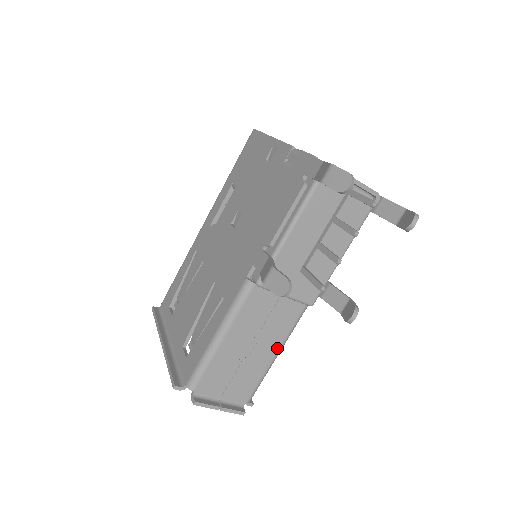
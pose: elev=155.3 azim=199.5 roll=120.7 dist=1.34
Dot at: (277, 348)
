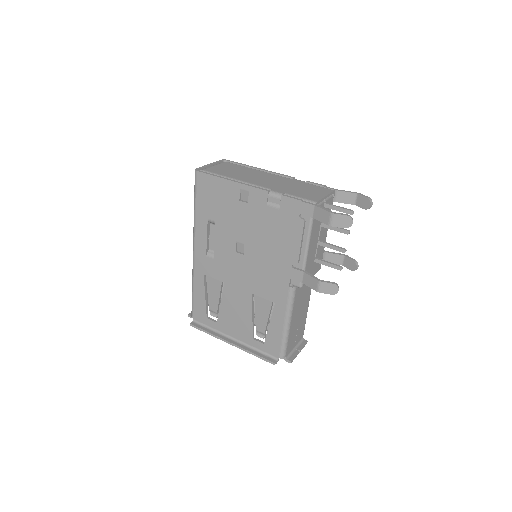
Dot at: occluded
